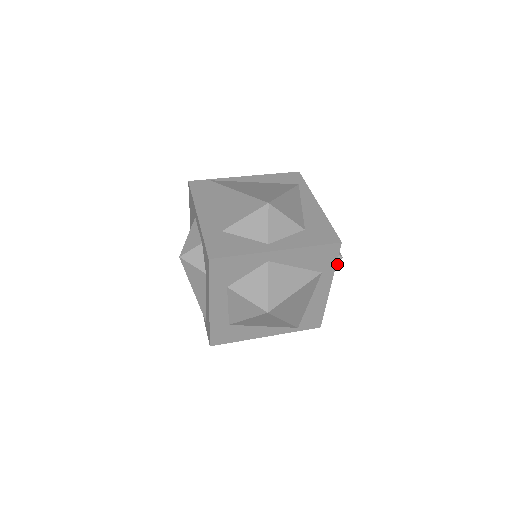
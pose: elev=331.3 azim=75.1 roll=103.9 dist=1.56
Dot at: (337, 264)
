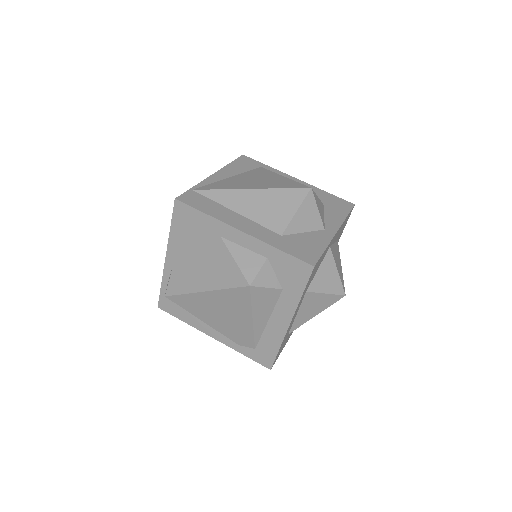
Dot at: occluded
